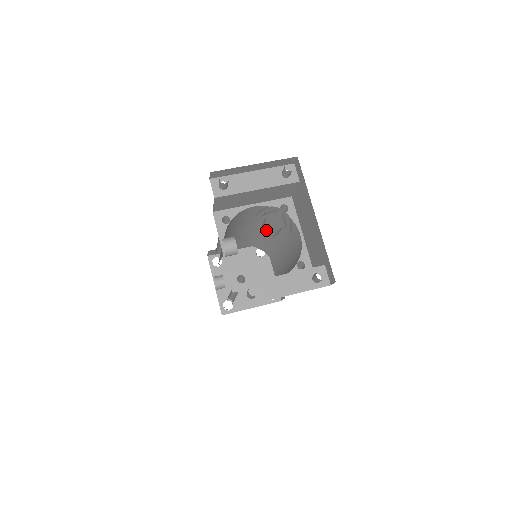
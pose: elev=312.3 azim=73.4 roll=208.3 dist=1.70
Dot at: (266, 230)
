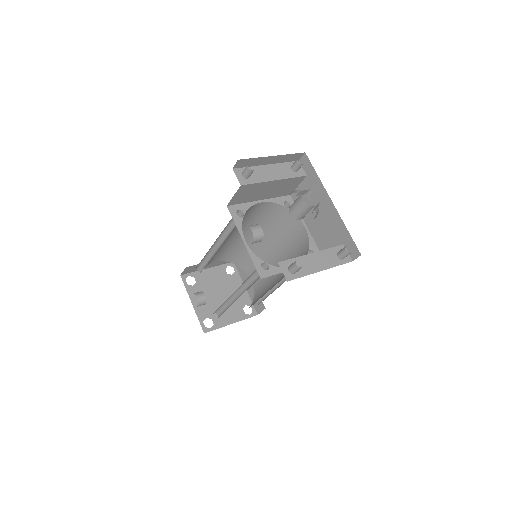
Dot at: (299, 209)
